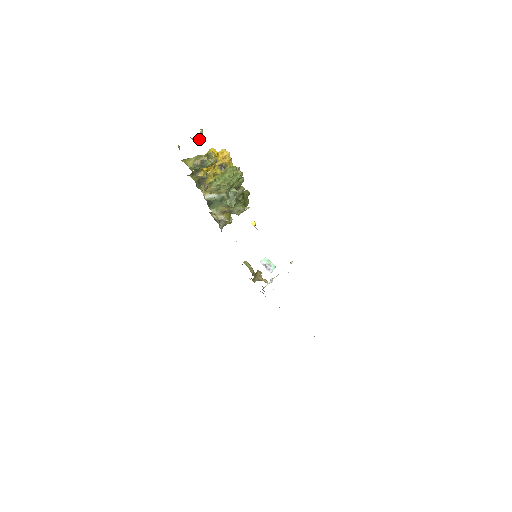
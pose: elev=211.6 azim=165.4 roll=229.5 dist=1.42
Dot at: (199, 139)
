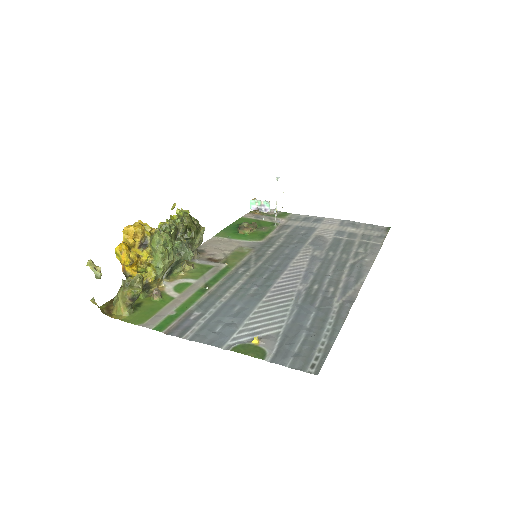
Dot at: (100, 278)
